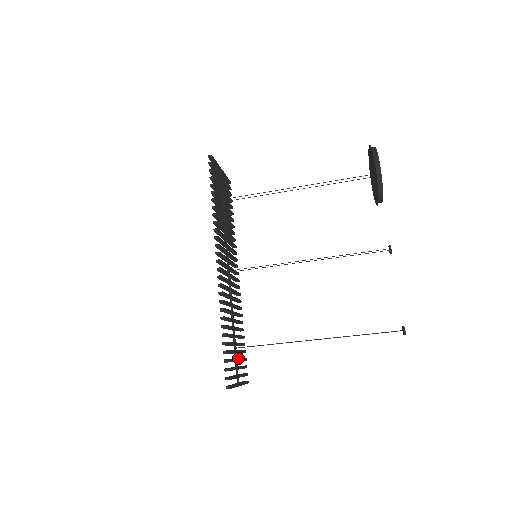
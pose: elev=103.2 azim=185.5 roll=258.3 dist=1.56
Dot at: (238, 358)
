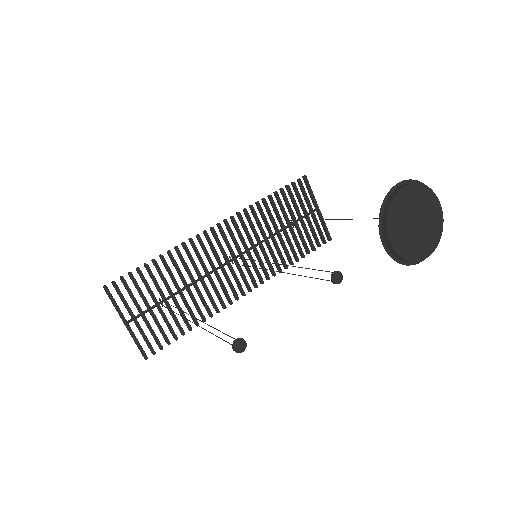
Dot at: occluded
